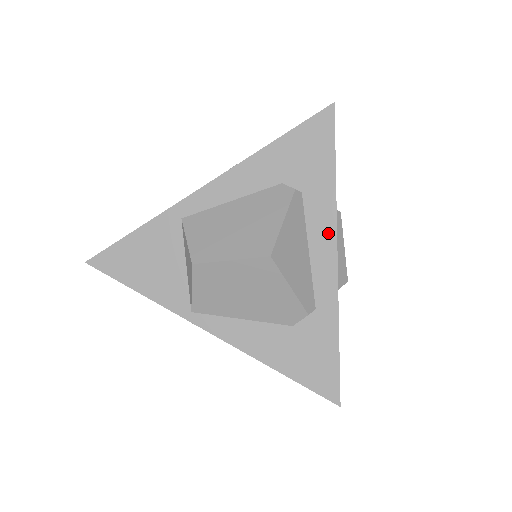
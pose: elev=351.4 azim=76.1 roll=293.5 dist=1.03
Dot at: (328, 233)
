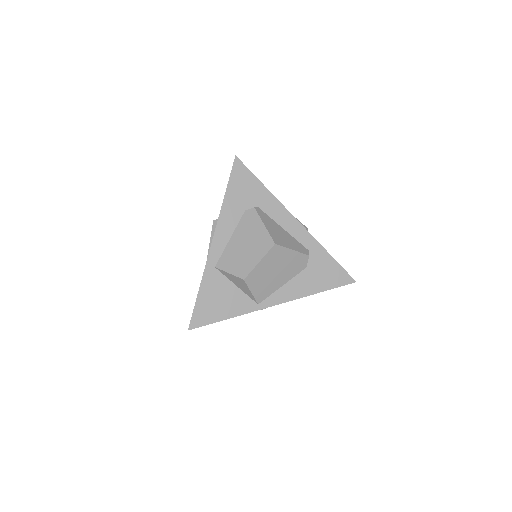
Dot at: (284, 214)
